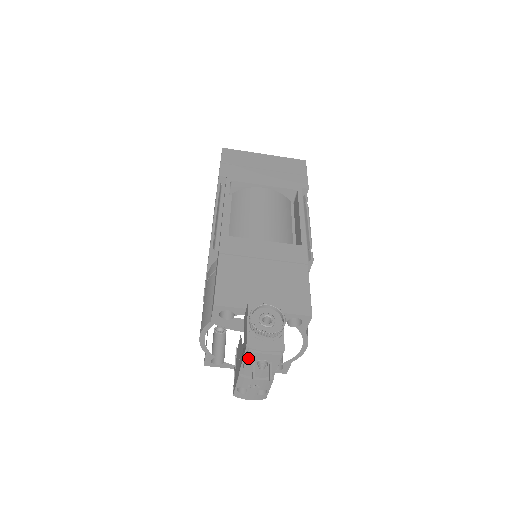
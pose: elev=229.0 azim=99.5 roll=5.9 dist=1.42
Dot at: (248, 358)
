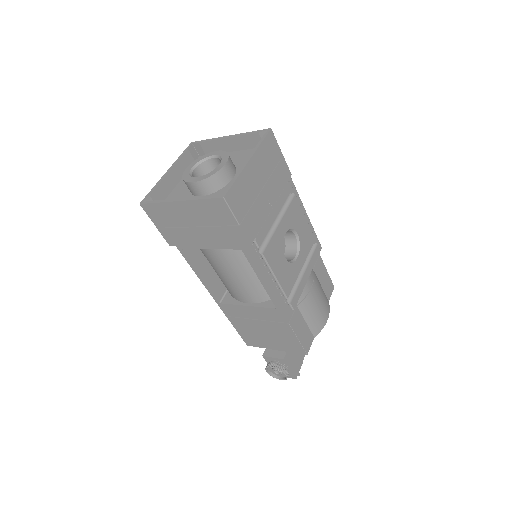
Dot at: occluded
